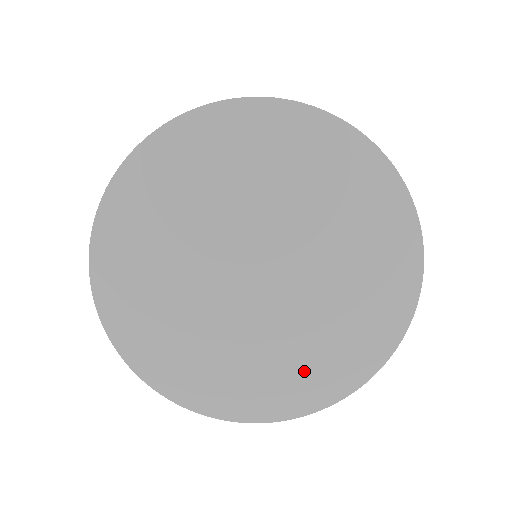
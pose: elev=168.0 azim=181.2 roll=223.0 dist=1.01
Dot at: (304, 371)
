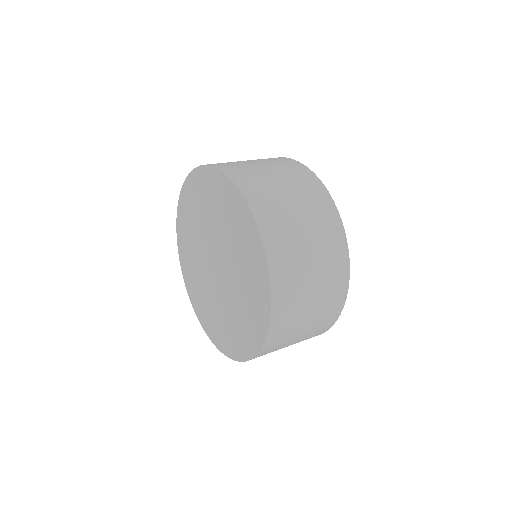
Dot at: (247, 321)
